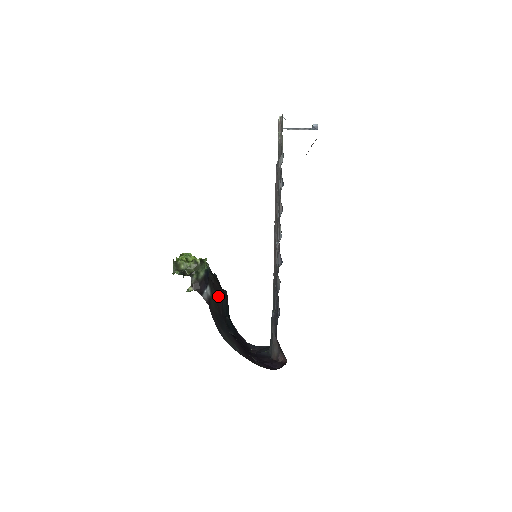
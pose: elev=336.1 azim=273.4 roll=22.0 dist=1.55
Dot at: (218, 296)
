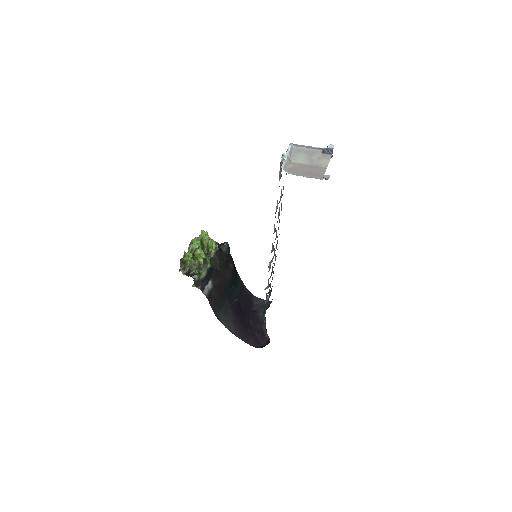
Dot at: (221, 281)
